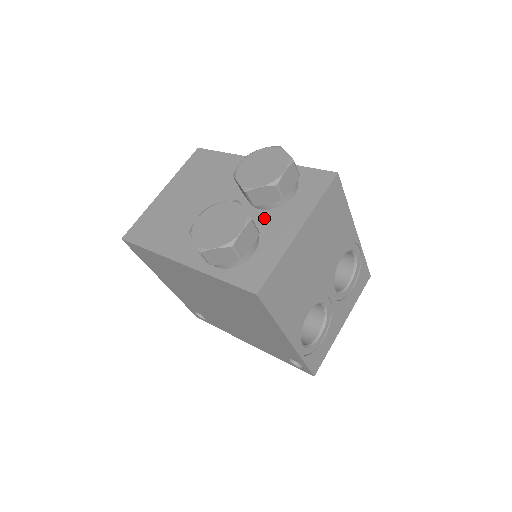
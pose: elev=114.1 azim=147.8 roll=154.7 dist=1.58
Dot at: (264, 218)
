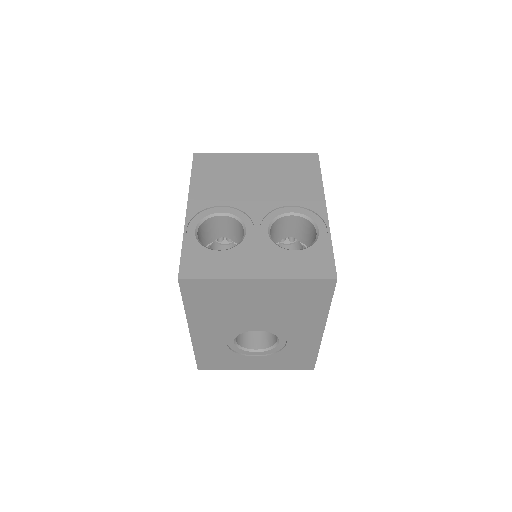
Dot at: occluded
